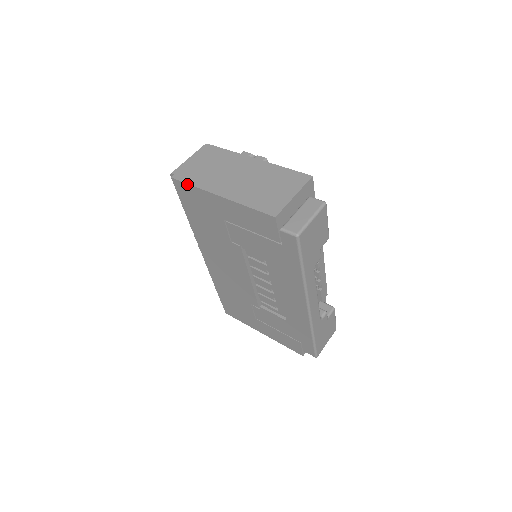
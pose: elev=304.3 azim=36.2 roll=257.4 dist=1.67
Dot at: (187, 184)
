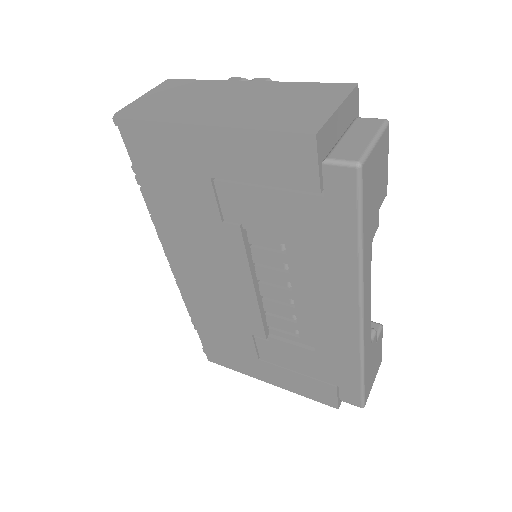
Dot at: (143, 121)
